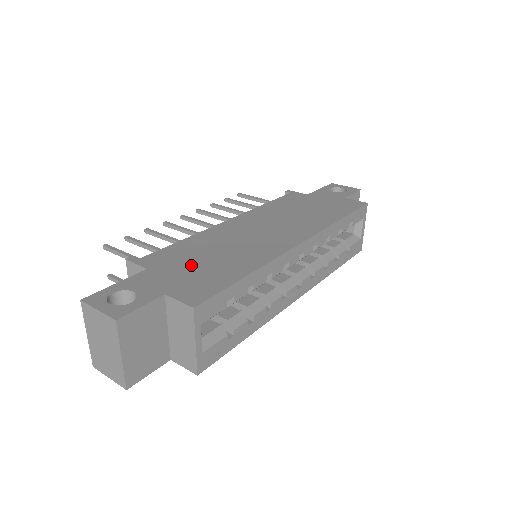
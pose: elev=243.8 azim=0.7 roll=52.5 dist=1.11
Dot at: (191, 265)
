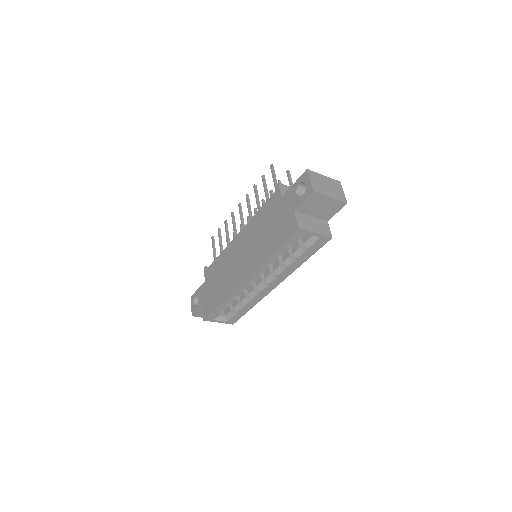
Dot at: (213, 285)
